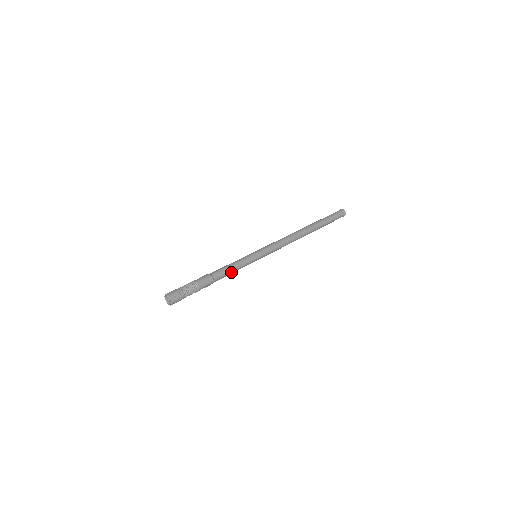
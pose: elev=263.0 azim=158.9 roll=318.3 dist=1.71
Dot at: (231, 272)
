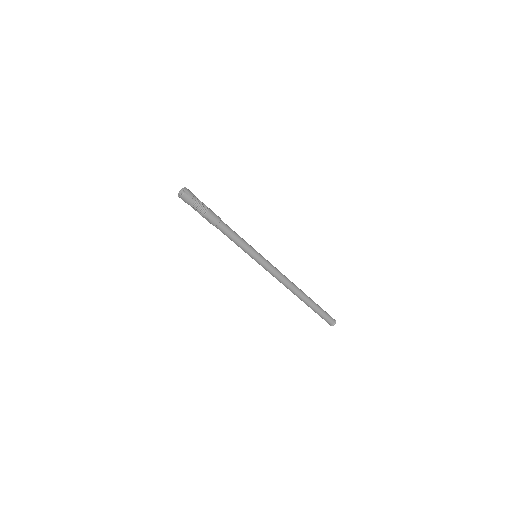
Dot at: (233, 237)
